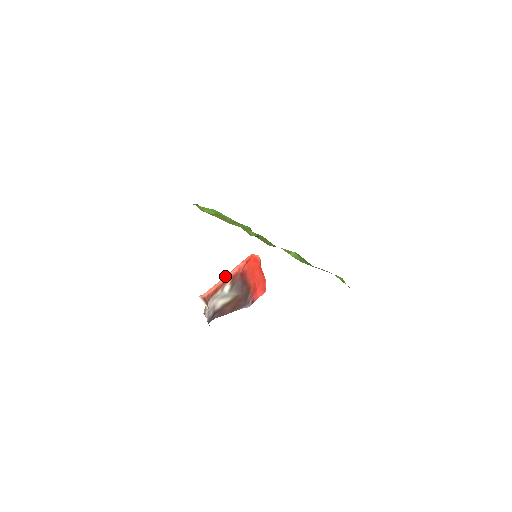
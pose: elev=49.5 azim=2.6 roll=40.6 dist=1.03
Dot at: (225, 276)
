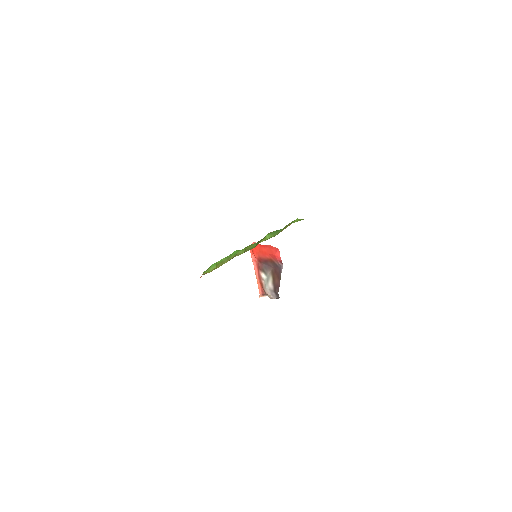
Dot at: (255, 273)
